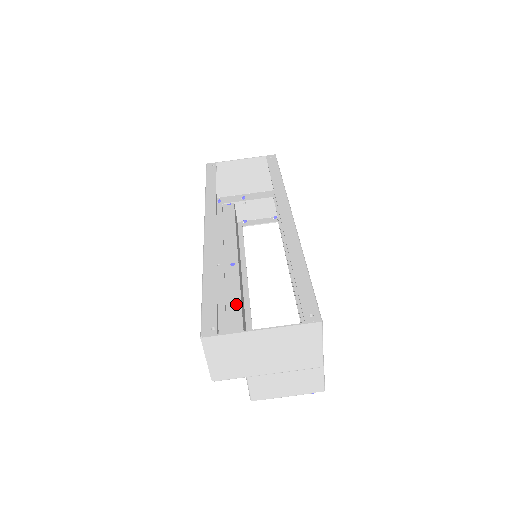
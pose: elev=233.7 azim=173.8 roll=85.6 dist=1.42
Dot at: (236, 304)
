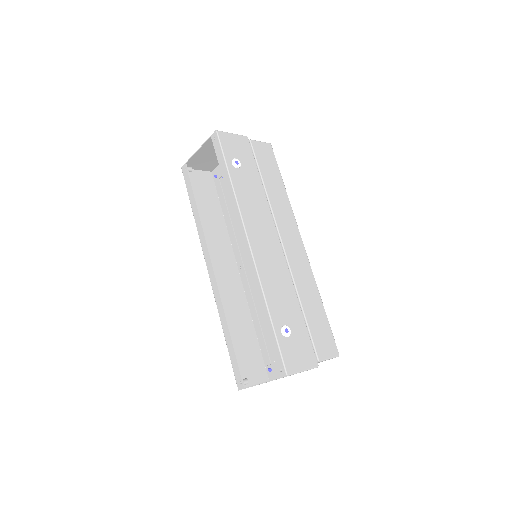
Dot at: occluded
